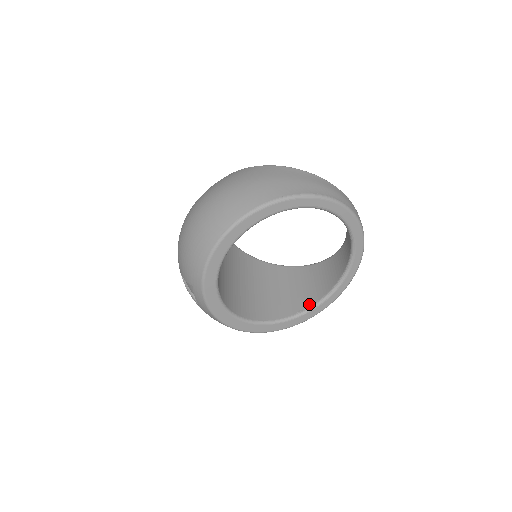
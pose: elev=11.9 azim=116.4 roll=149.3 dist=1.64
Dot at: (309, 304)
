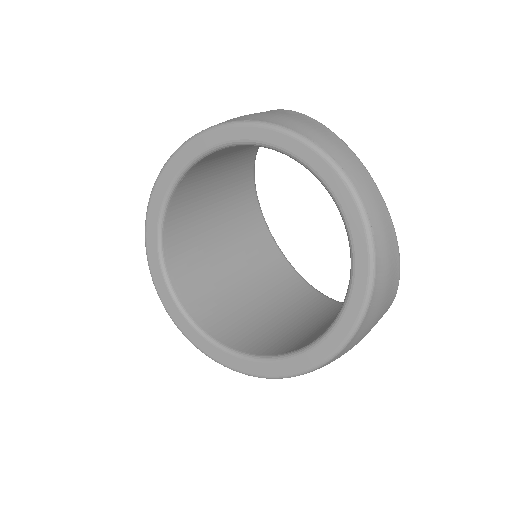
Dot at: (308, 343)
